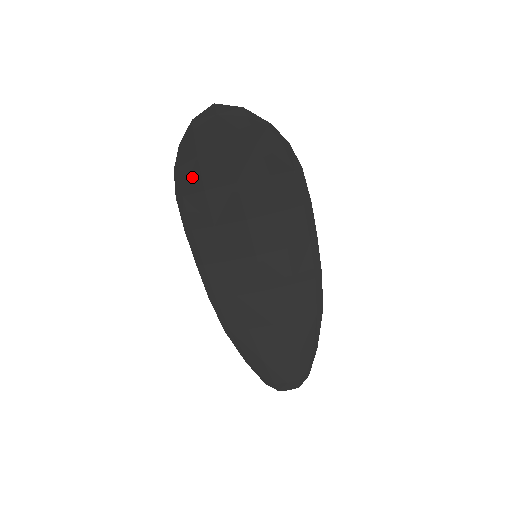
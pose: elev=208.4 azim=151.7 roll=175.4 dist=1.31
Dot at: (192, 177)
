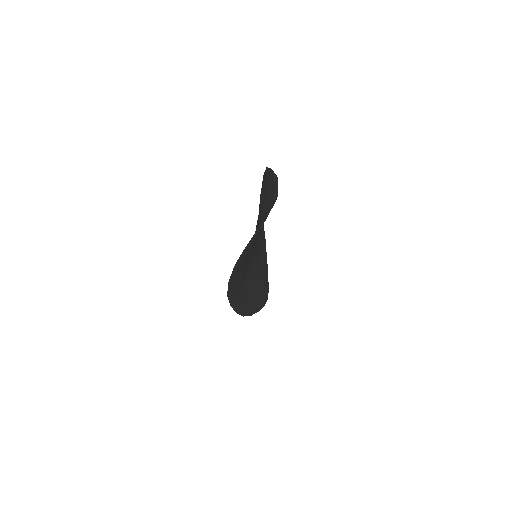
Dot at: (245, 257)
